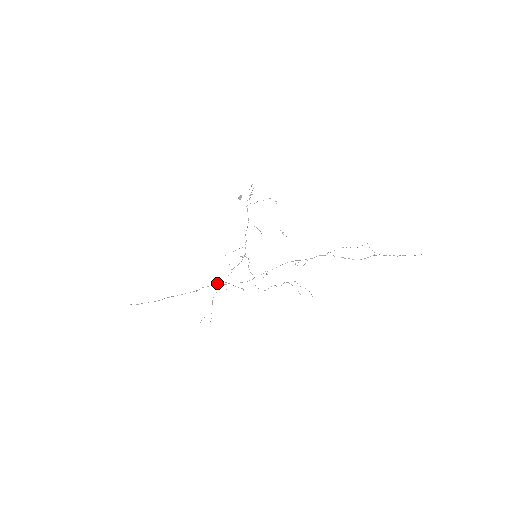
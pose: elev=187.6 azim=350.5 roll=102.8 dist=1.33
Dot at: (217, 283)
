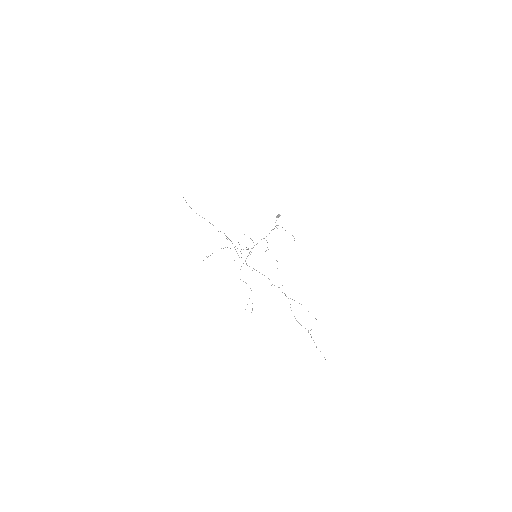
Dot at: (231, 241)
